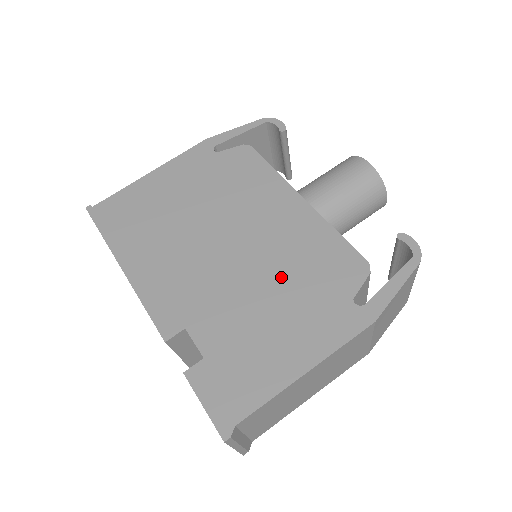
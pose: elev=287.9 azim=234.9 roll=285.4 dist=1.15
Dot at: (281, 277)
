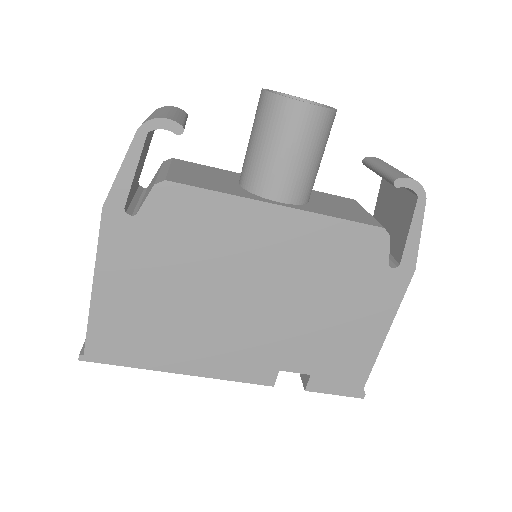
Dot at: (320, 289)
